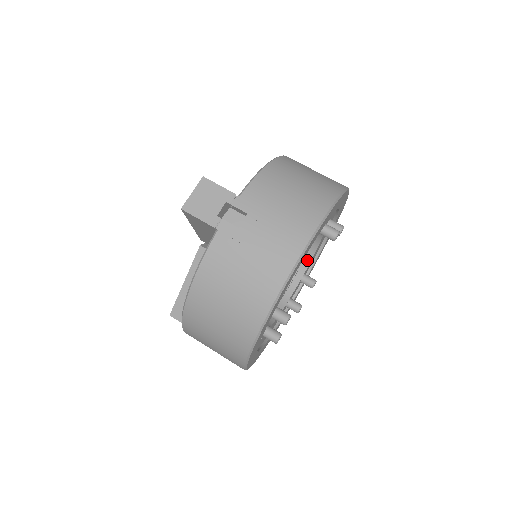
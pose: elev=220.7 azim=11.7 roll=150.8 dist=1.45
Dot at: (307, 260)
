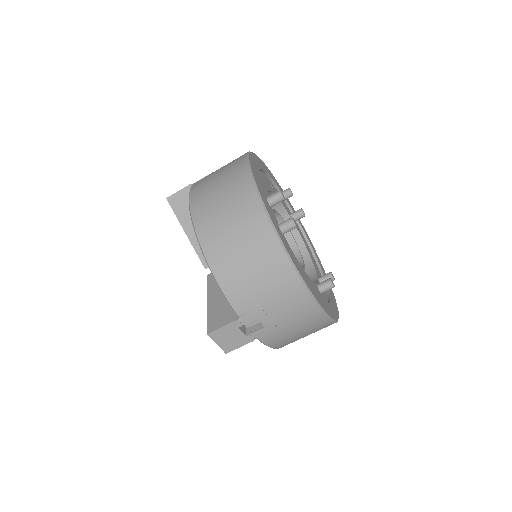
Dot at: occluded
